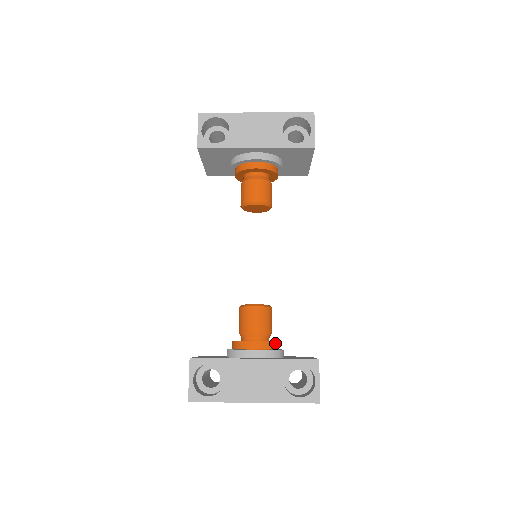
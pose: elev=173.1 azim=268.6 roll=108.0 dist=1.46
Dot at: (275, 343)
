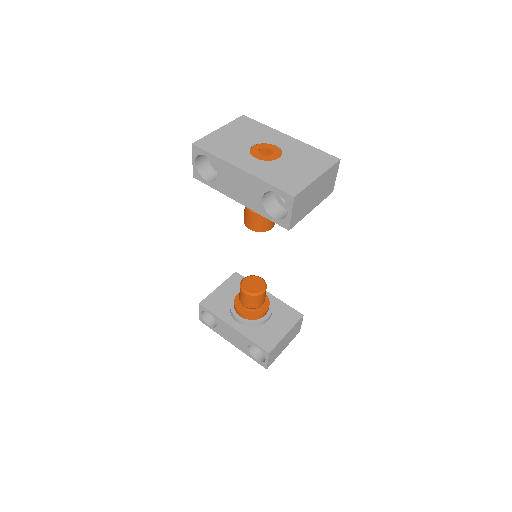
Dot at: (258, 316)
